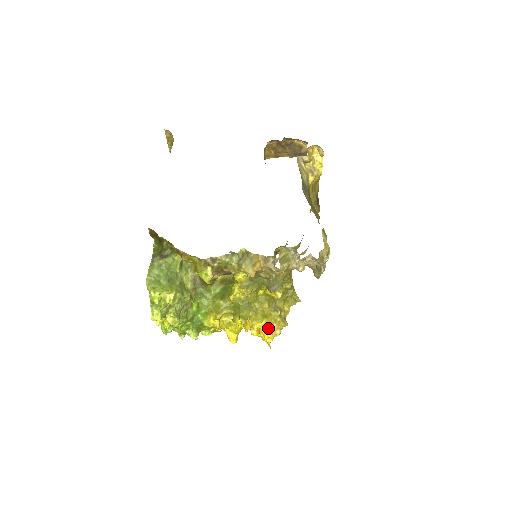
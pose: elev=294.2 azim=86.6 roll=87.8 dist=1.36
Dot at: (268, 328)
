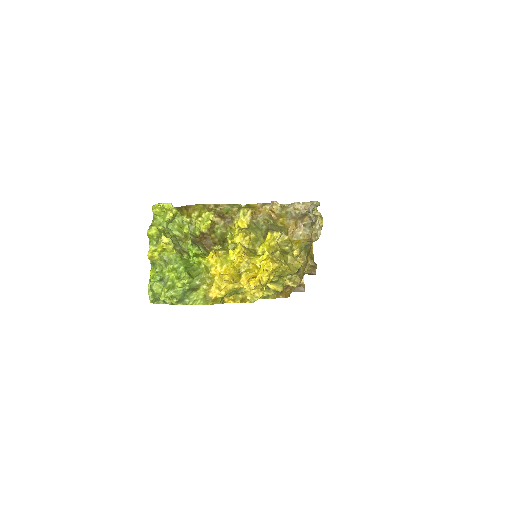
Dot at: (267, 252)
